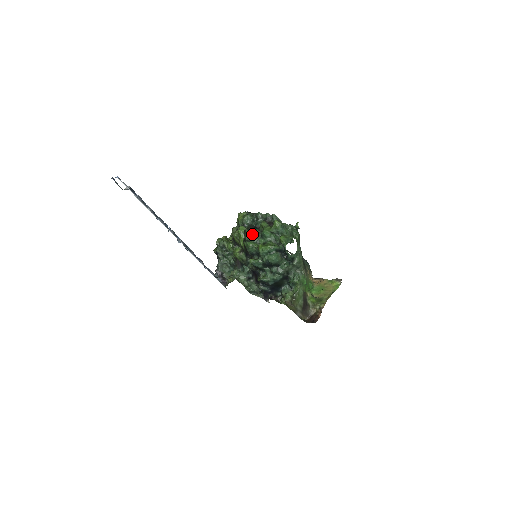
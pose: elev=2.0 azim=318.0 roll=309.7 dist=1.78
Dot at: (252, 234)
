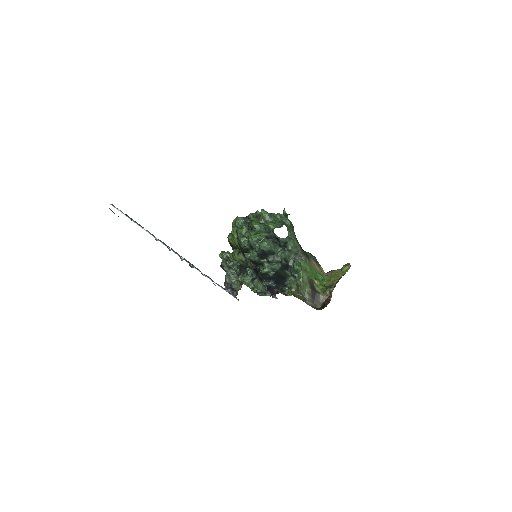
Dot at: (242, 230)
